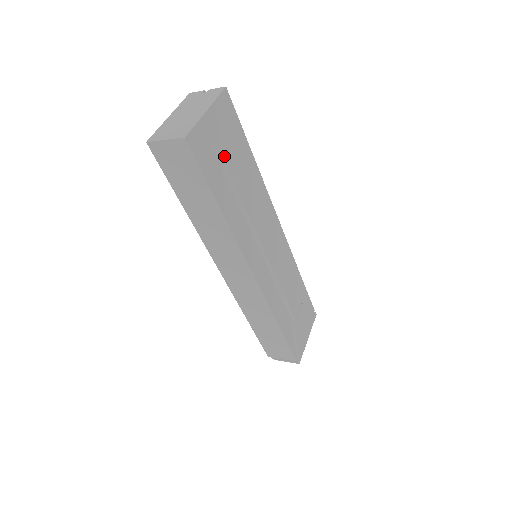
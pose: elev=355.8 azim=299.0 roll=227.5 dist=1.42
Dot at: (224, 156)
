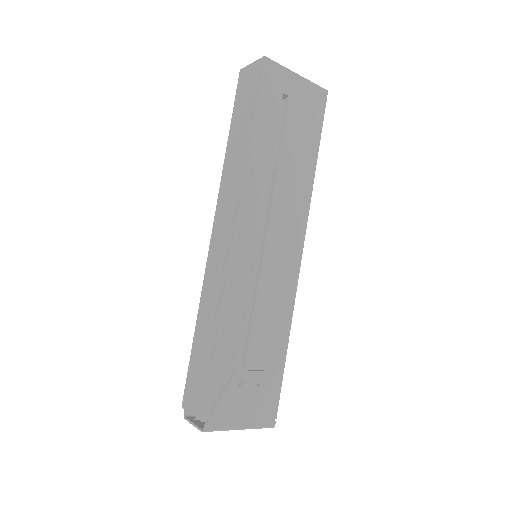
Dot at: (288, 117)
